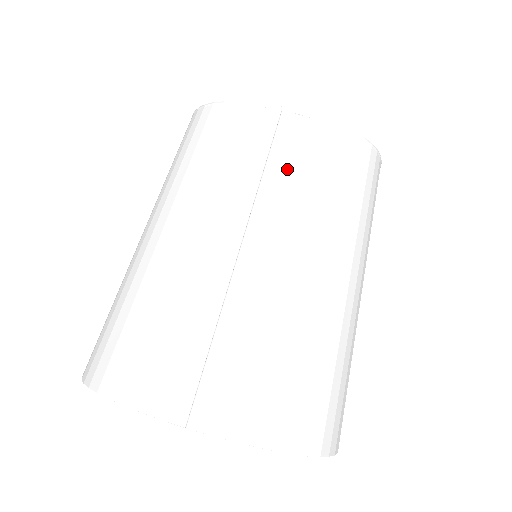
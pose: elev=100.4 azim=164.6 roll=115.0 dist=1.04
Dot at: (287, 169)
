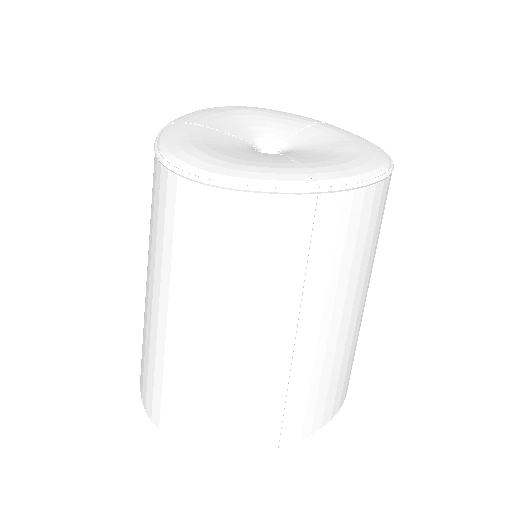
Dot at: (329, 256)
